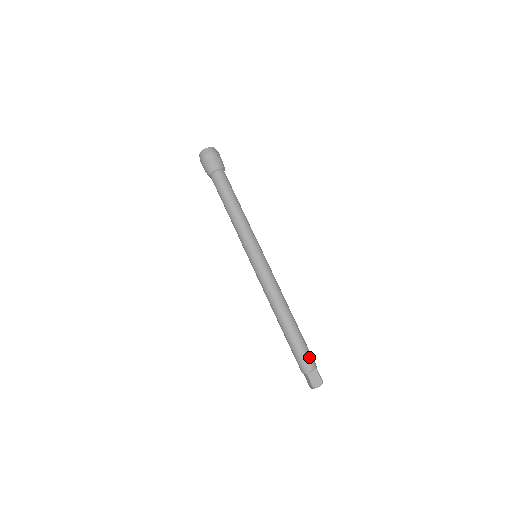
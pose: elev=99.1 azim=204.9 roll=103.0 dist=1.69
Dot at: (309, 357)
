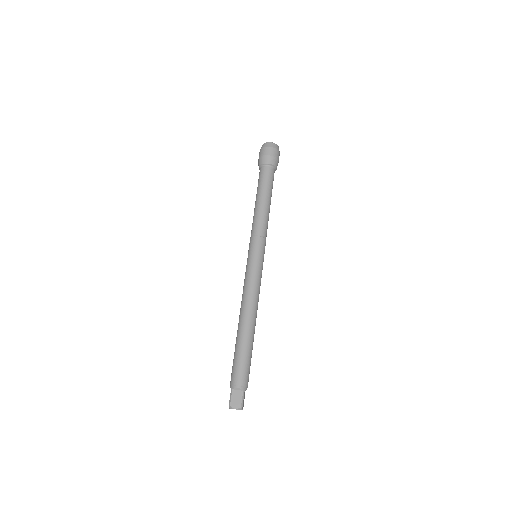
Dot at: (243, 374)
